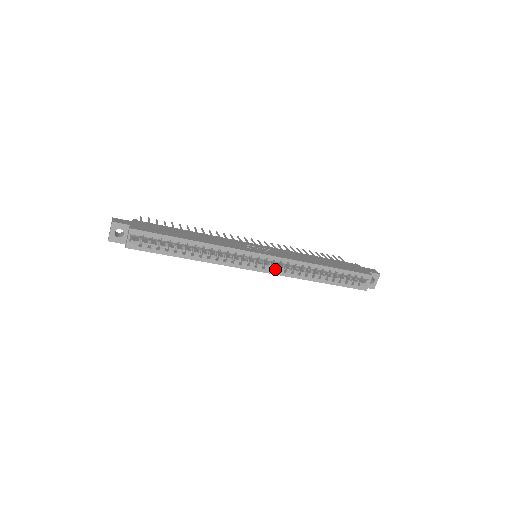
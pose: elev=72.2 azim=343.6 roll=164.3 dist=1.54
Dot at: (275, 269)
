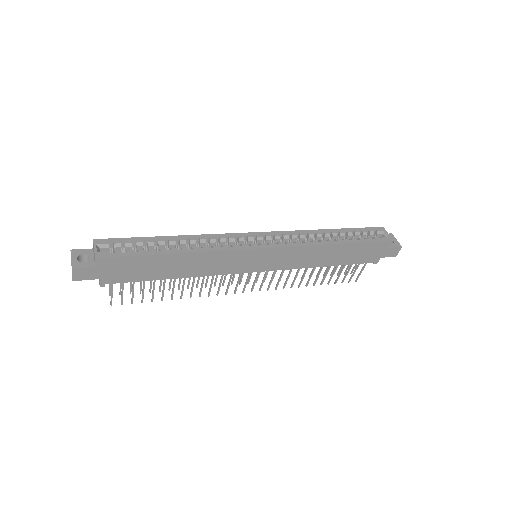
Dot at: (281, 242)
